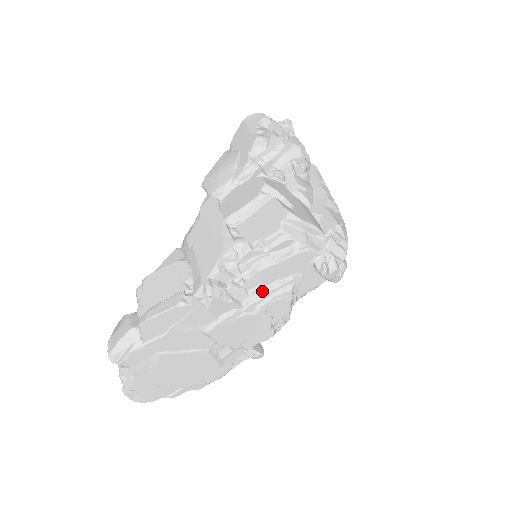
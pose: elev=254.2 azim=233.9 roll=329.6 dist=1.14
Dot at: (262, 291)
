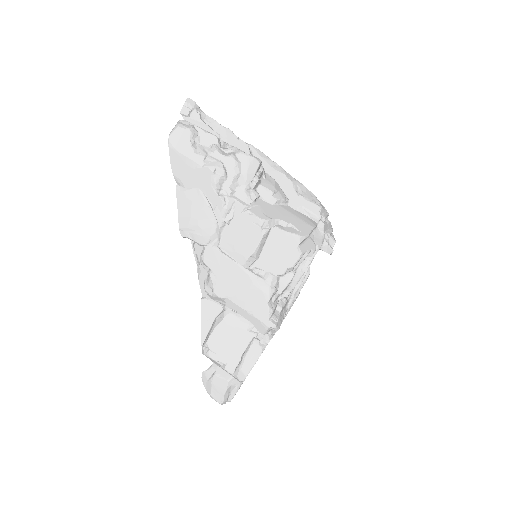
Dot at: (294, 290)
